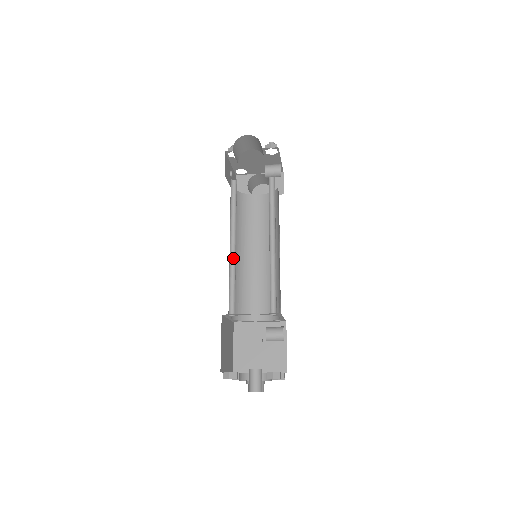
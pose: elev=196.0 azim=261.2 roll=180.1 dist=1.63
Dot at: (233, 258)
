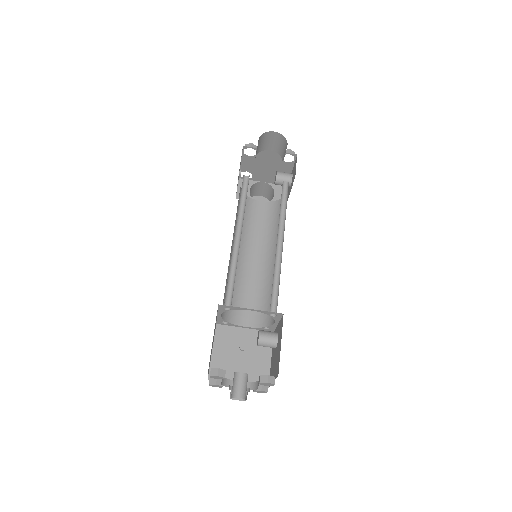
Dot at: (235, 251)
